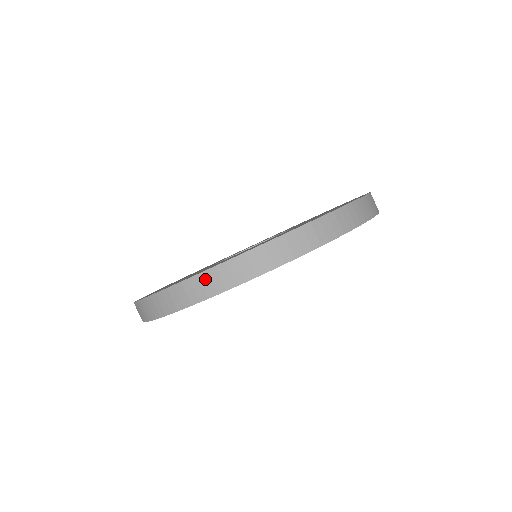
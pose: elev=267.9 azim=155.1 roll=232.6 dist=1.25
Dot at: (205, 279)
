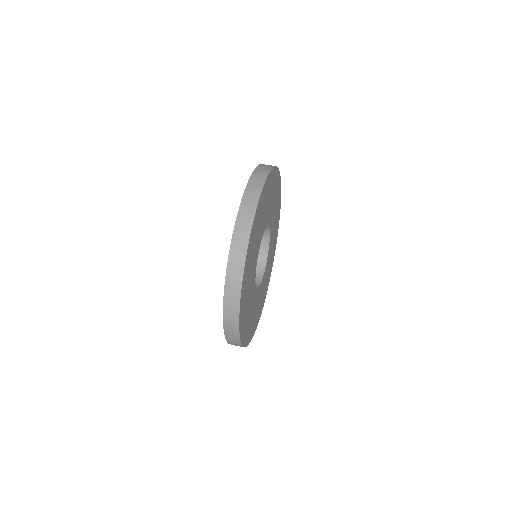
Dot at: (242, 214)
